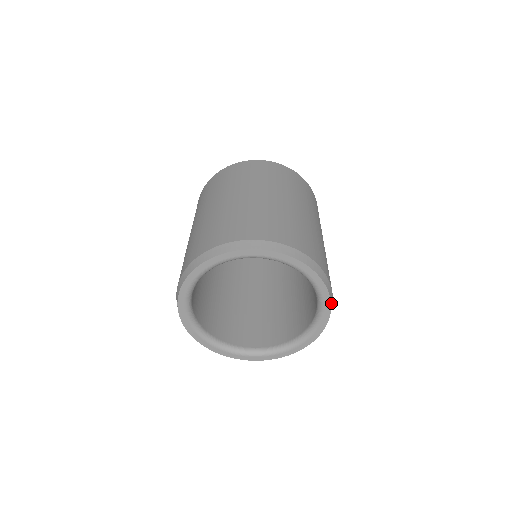
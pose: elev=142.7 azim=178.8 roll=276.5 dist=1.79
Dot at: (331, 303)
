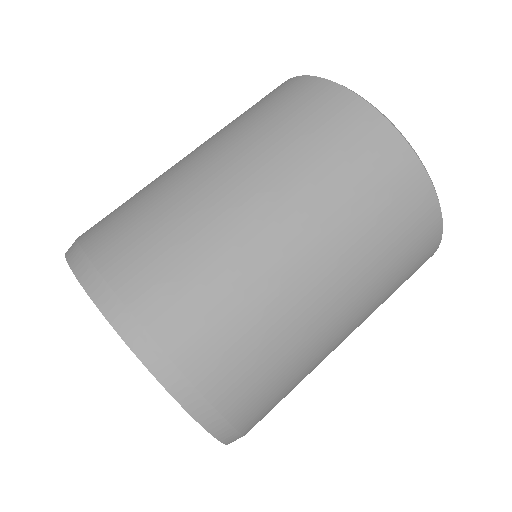
Dot at: occluded
